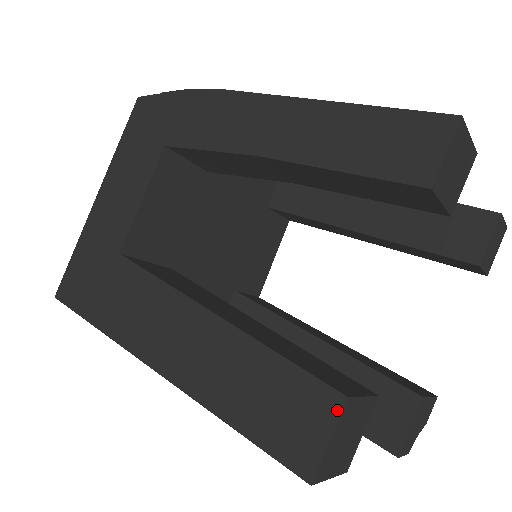
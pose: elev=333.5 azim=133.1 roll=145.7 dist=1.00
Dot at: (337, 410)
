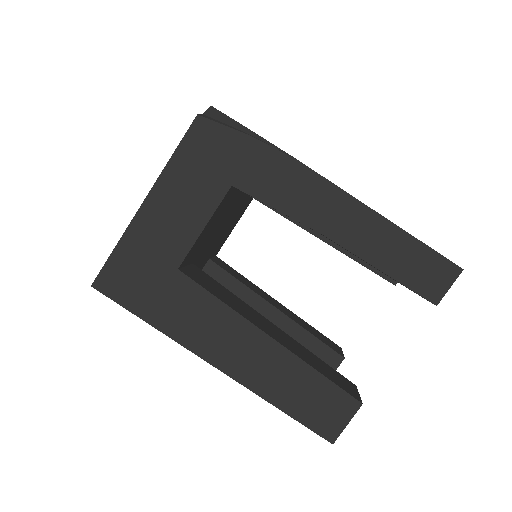
Dot at: (355, 410)
